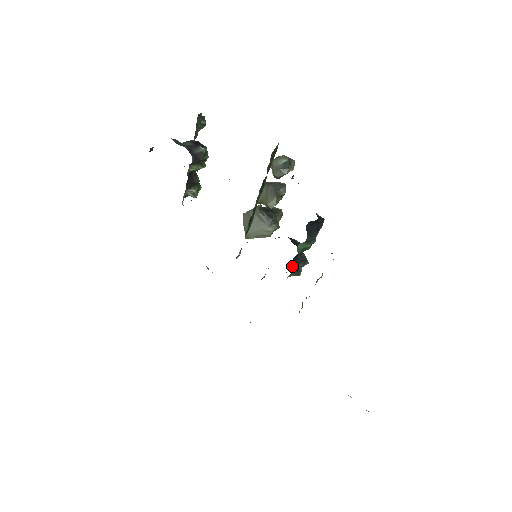
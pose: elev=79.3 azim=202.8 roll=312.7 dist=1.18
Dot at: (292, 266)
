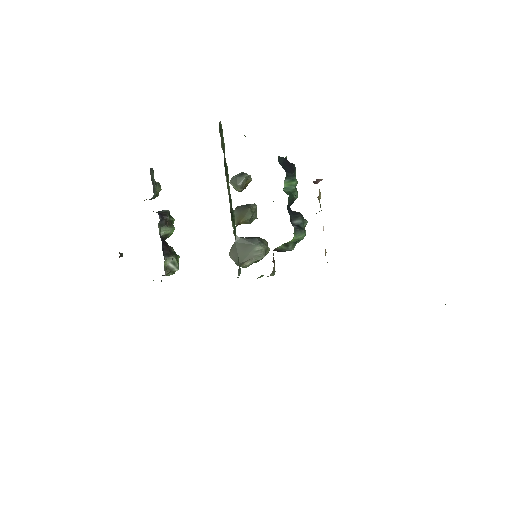
Dot at: (292, 224)
